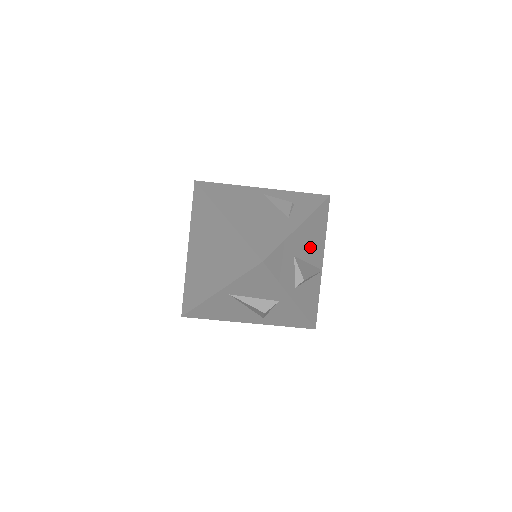
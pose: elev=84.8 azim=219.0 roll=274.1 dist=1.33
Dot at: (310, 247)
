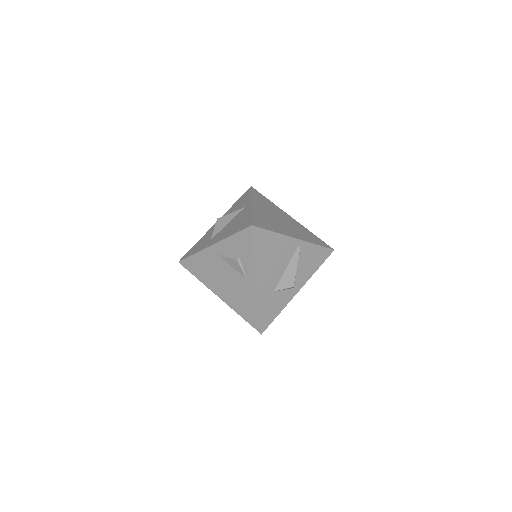
Dot at: (277, 264)
